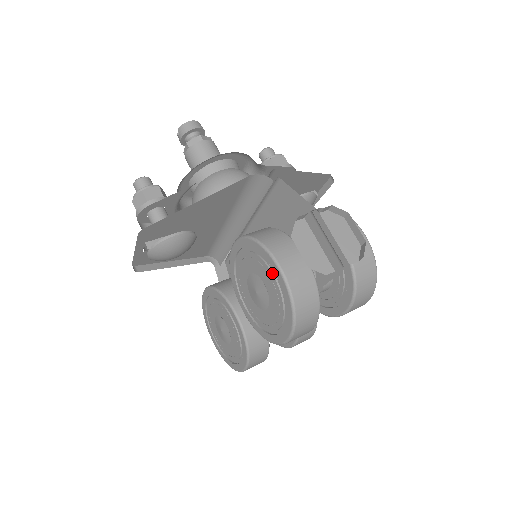
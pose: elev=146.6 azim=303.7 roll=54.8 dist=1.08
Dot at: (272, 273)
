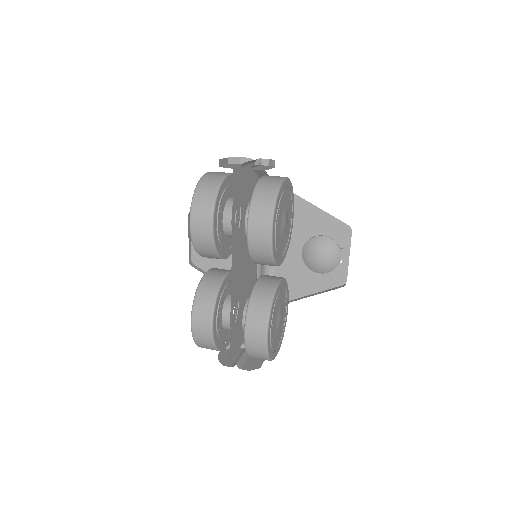
Dot at: occluded
